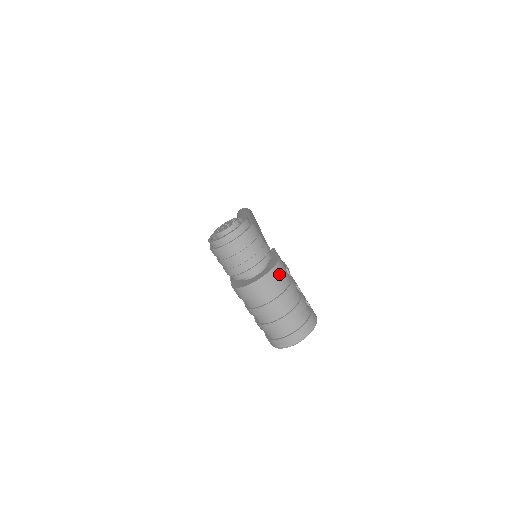
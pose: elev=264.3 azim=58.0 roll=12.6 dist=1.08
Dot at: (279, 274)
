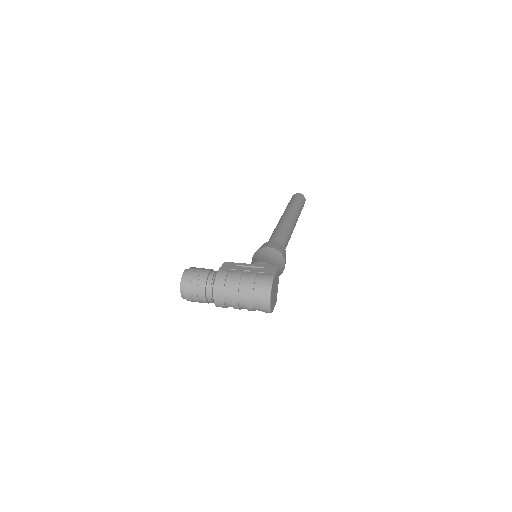
Dot at: (221, 282)
